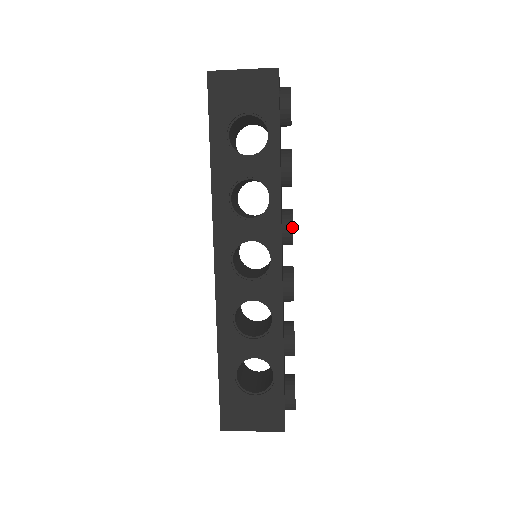
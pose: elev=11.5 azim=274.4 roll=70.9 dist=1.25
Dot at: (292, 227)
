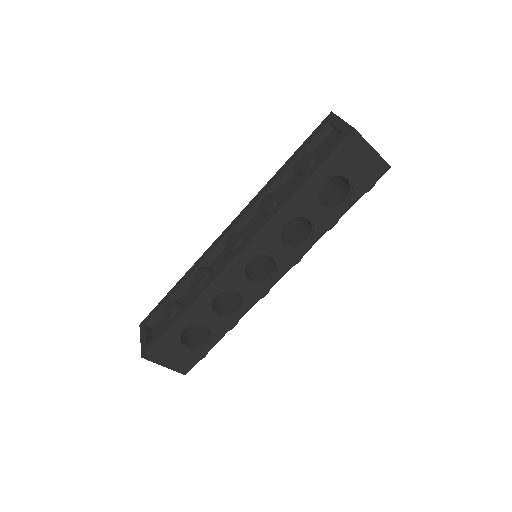
Dot at: (299, 261)
